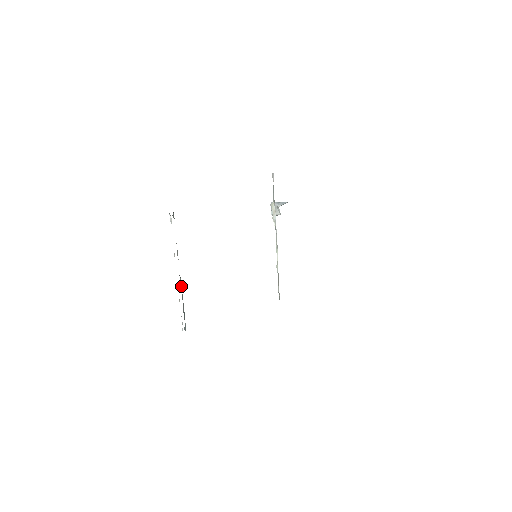
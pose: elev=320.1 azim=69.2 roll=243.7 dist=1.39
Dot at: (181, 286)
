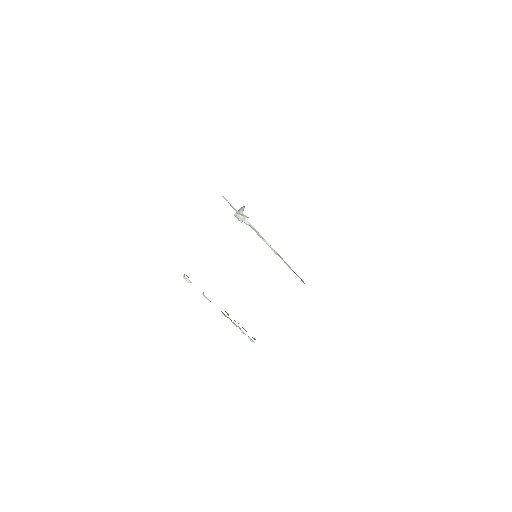
Dot at: occluded
